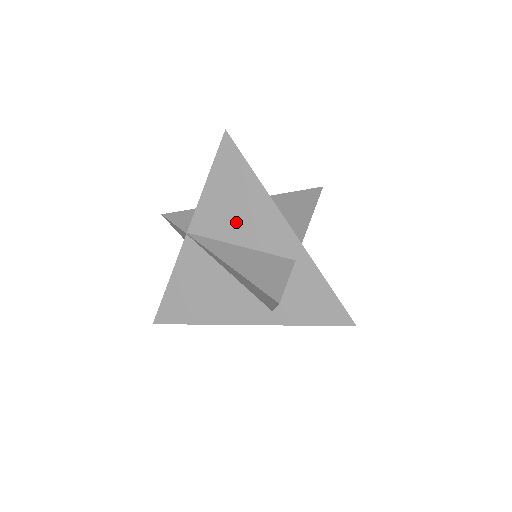
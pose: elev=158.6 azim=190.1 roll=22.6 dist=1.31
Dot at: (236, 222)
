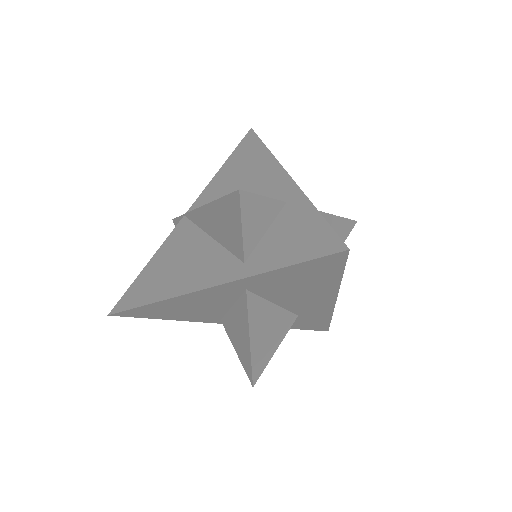
Dot at: (235, 189)
